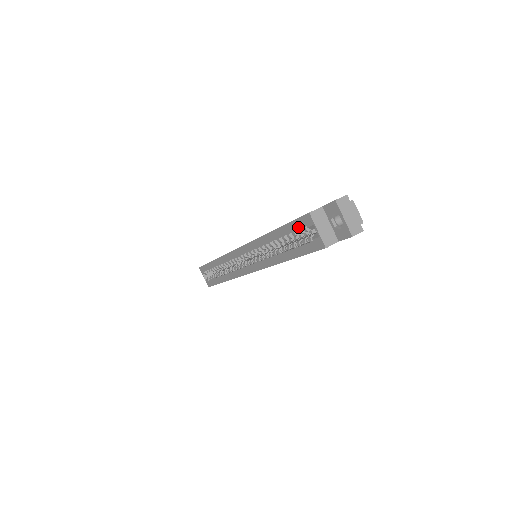
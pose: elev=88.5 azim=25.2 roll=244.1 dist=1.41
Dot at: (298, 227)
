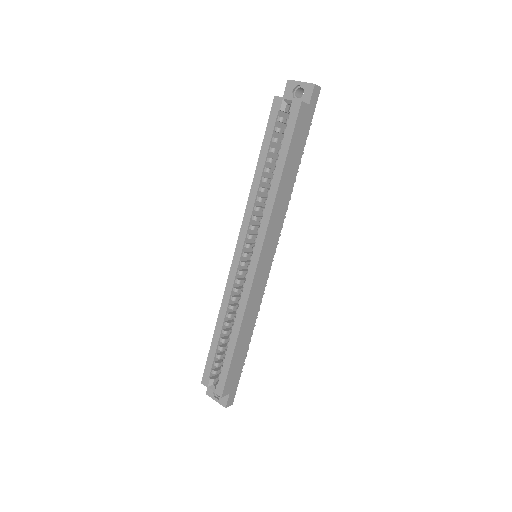
Dot at: (273, 123)
